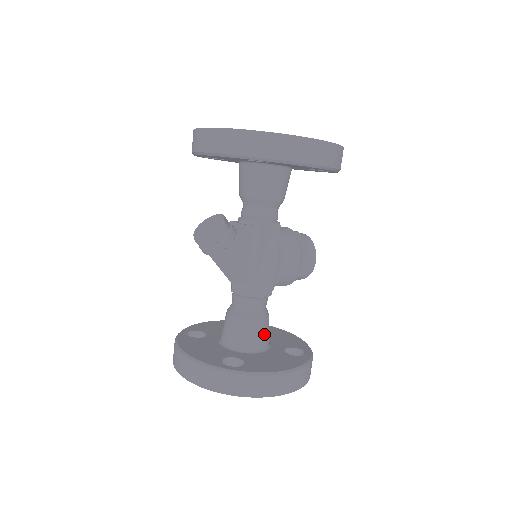
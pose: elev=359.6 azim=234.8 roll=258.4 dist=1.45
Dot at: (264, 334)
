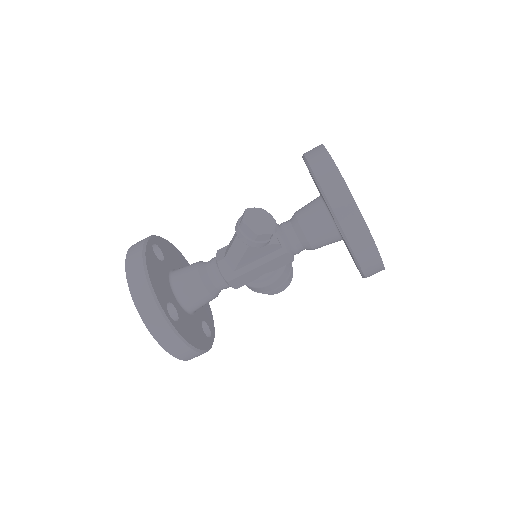
Dot at: (204, 304)
